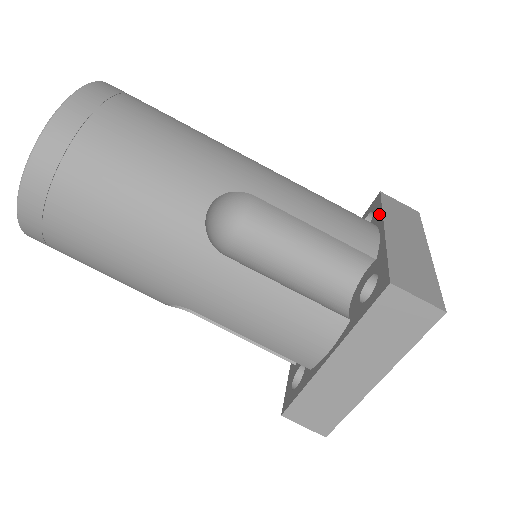
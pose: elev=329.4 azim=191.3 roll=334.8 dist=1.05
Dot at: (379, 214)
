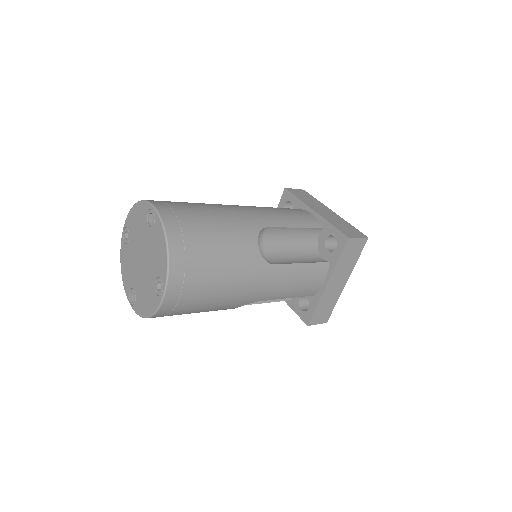
Dot at: (299, 203)
